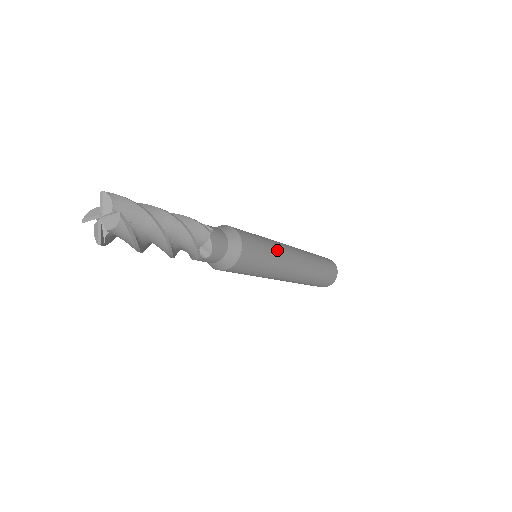
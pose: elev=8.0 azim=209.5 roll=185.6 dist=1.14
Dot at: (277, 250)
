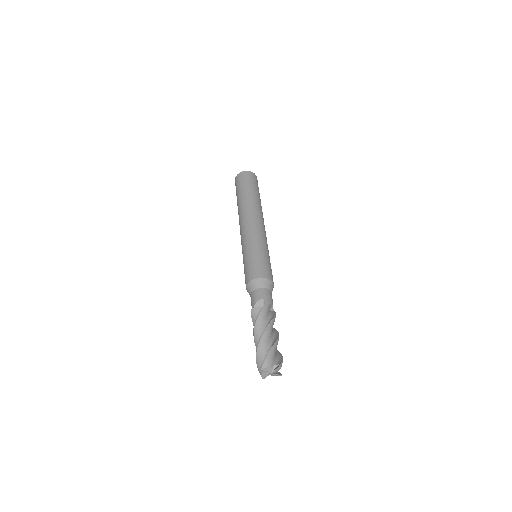
Dot at: (260, 243)
